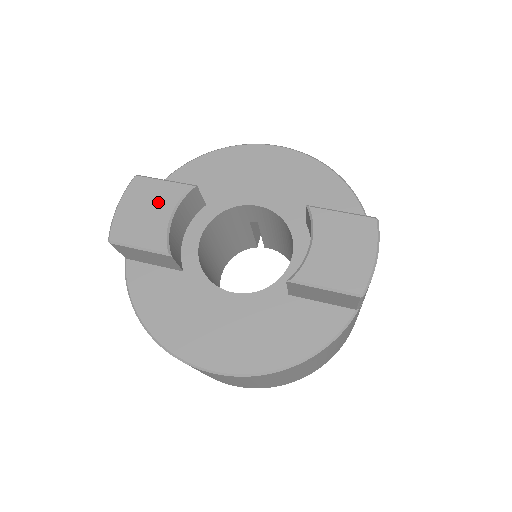
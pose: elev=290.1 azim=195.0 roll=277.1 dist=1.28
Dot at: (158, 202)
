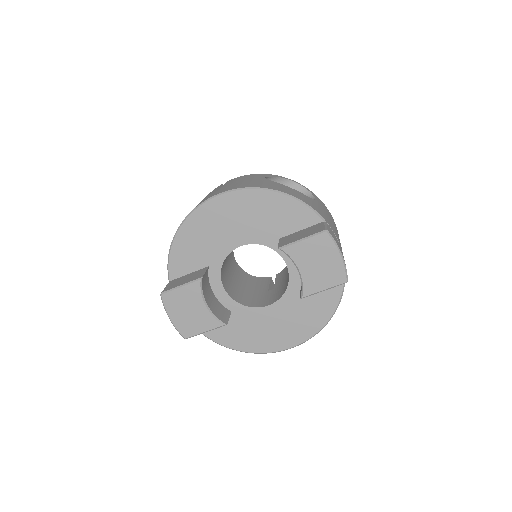
Dot at: (190, 302)
